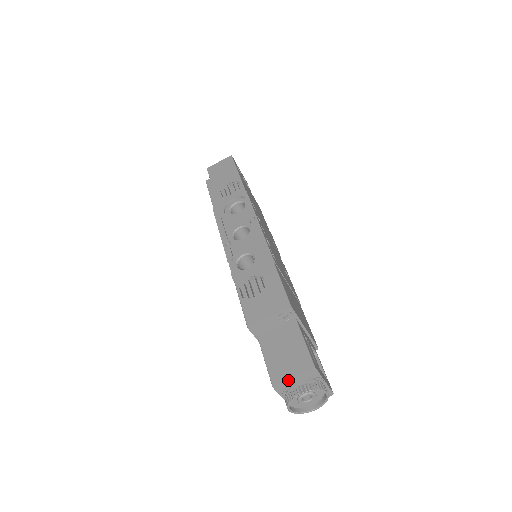
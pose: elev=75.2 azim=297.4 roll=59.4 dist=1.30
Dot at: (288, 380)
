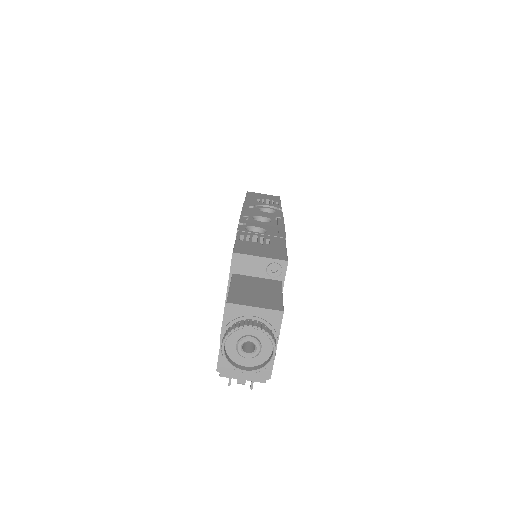
Dot at: (247, 307)
